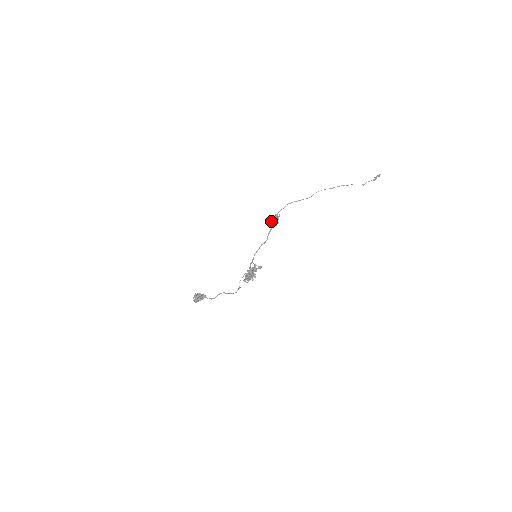
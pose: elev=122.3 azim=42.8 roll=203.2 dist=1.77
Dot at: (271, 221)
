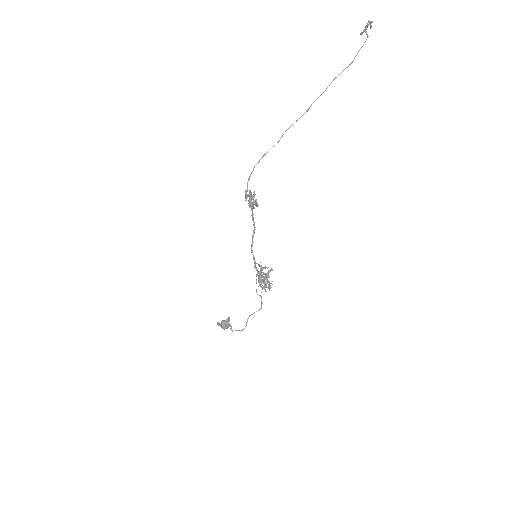
Dot at: (245, 200)
